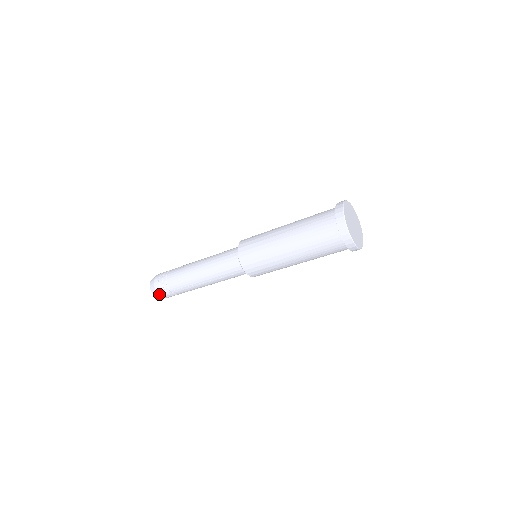
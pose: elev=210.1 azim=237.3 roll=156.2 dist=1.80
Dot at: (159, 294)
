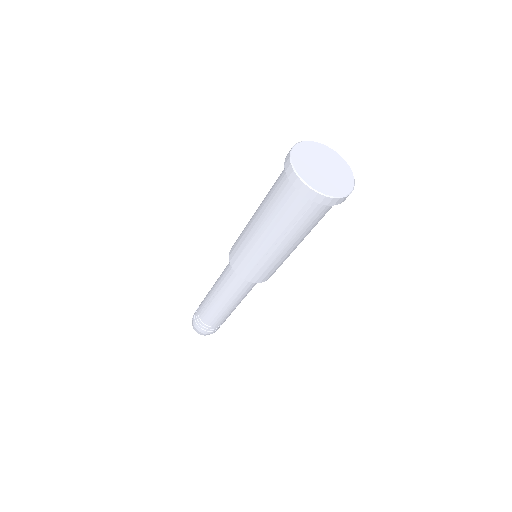
Dot at: (193, 321)
